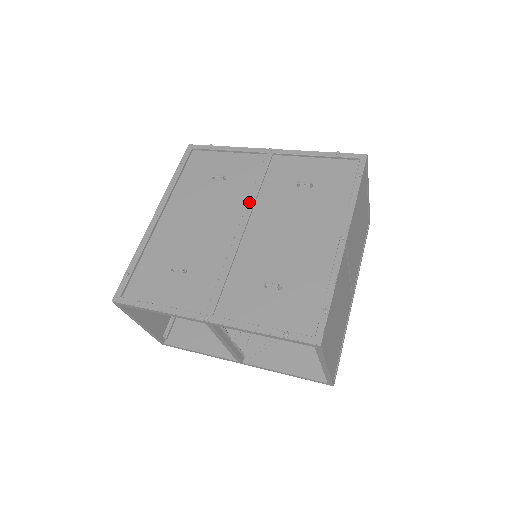
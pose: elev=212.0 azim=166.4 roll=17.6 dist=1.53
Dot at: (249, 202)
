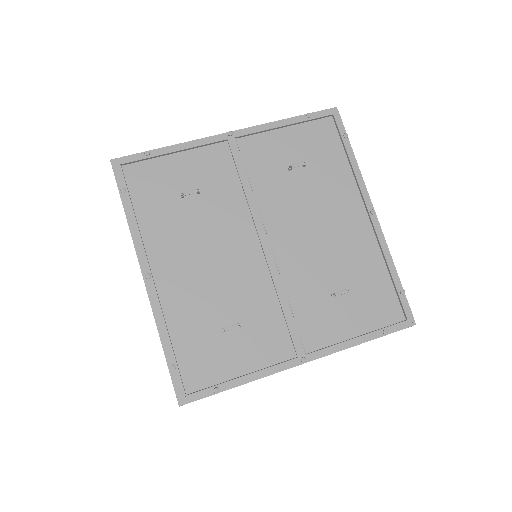
Dot at: (252, 211)
